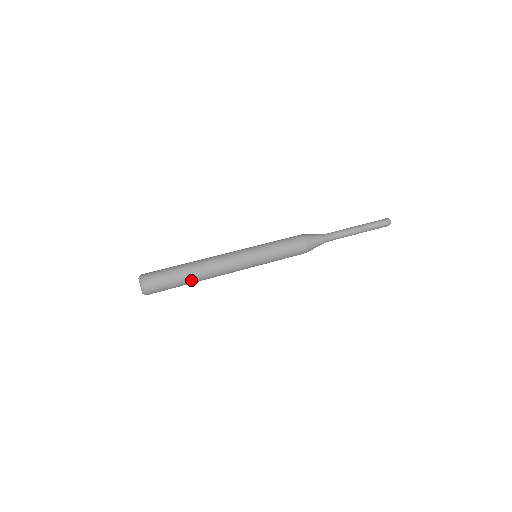
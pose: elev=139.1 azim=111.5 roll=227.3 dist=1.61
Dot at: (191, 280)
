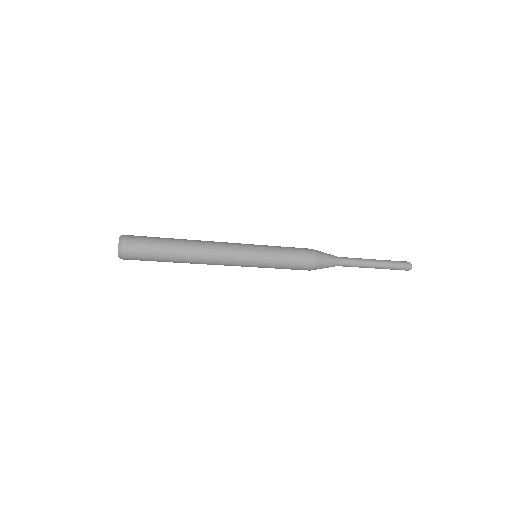
Dot at: (177, 242)
